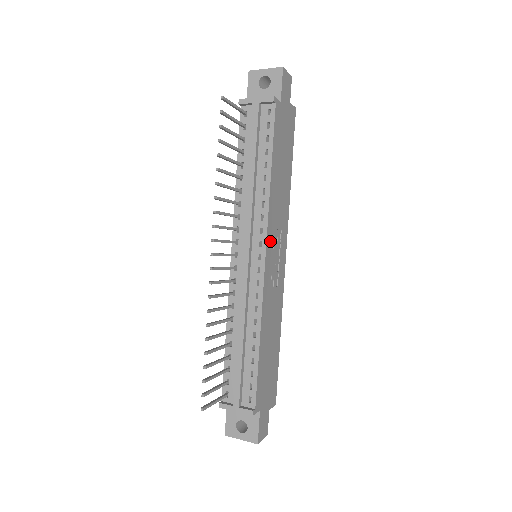
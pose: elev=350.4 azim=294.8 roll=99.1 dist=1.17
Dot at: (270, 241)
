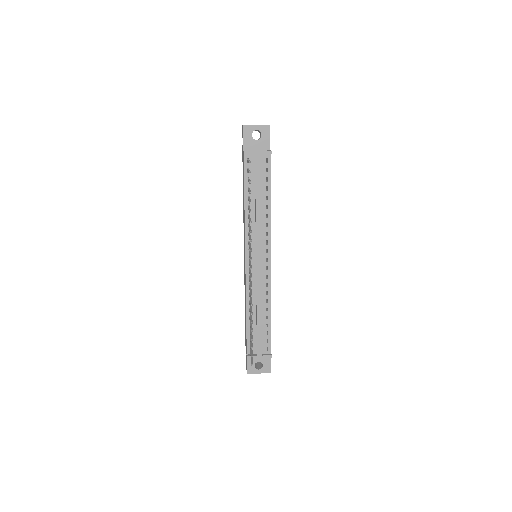
Dot at: occluded
